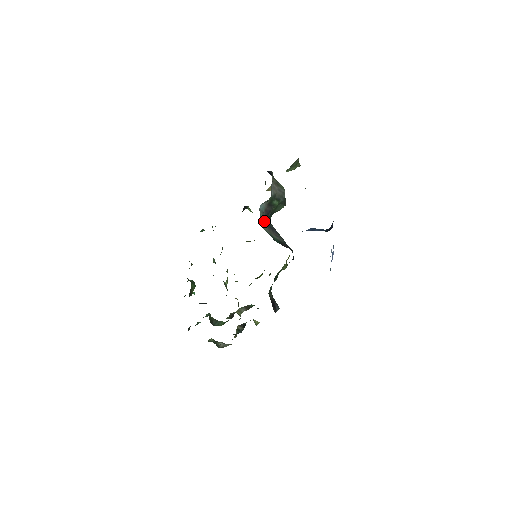
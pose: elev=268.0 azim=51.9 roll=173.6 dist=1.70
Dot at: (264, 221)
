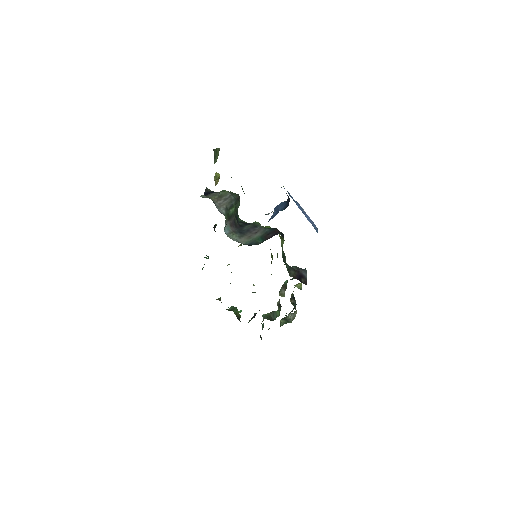
Dot at: (238, 236)
